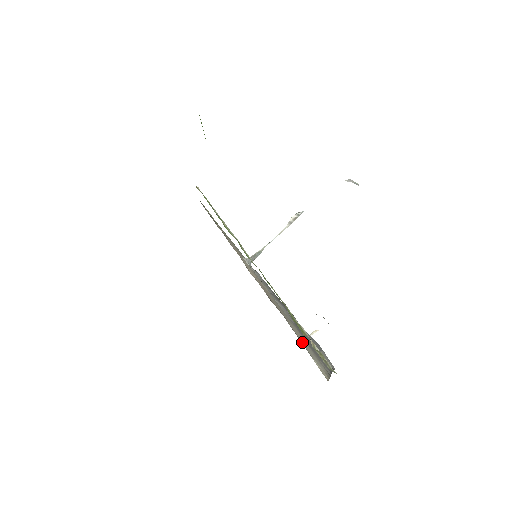
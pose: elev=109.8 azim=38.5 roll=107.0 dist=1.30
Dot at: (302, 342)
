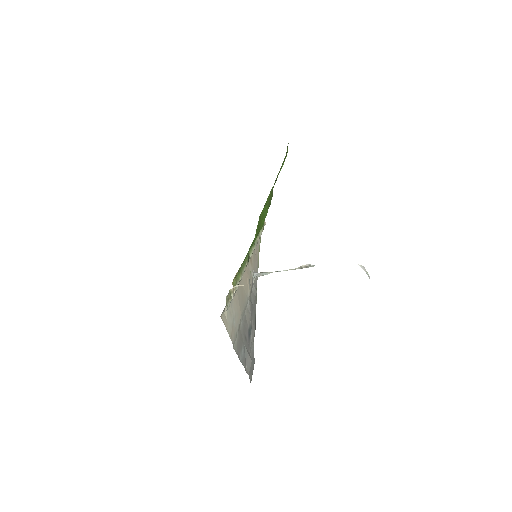
Dot at: (231, 301)
